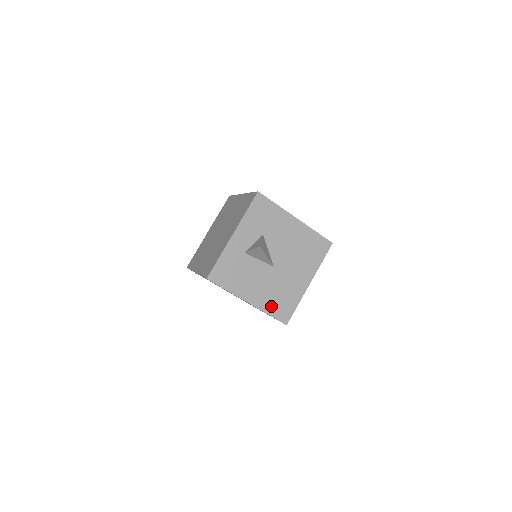
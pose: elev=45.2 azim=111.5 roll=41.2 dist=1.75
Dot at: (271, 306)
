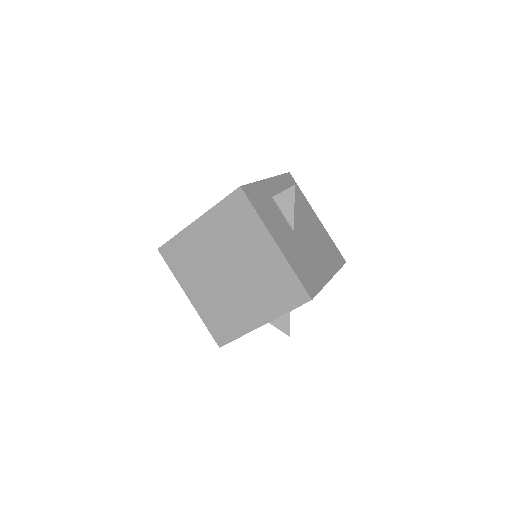
Dot at: occluded
